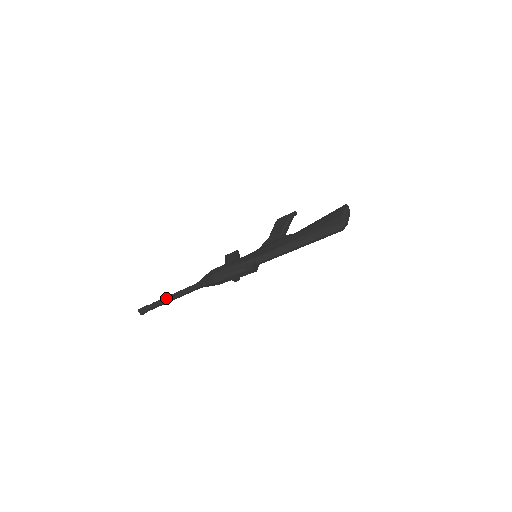
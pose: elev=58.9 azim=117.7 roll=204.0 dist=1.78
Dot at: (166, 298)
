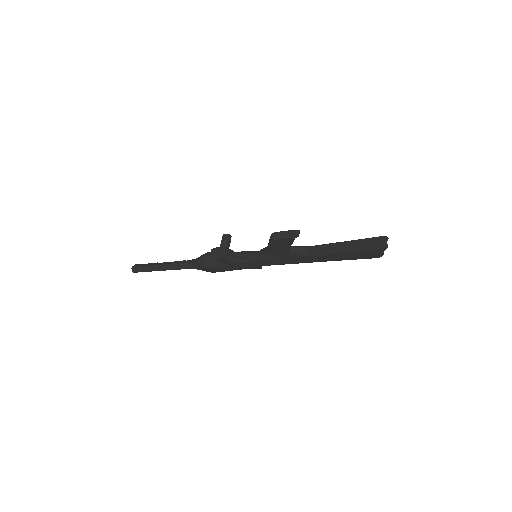
Dot at: occluded
